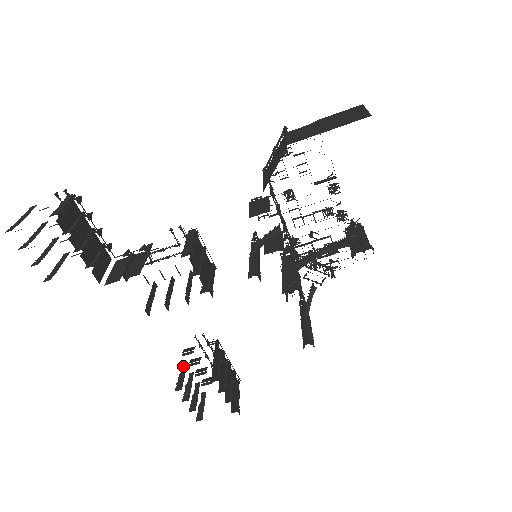
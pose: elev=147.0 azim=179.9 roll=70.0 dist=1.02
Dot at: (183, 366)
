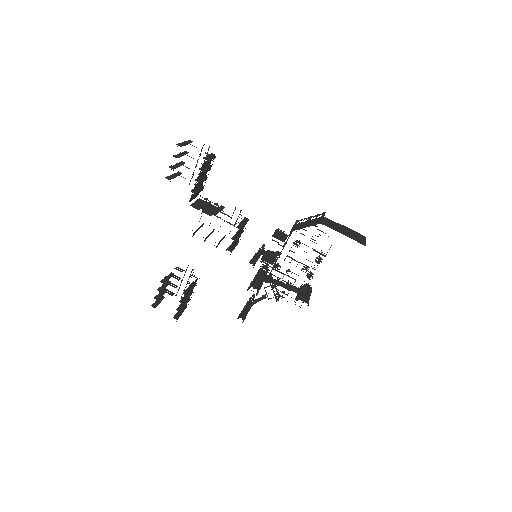
Dot at: (171, 274)
